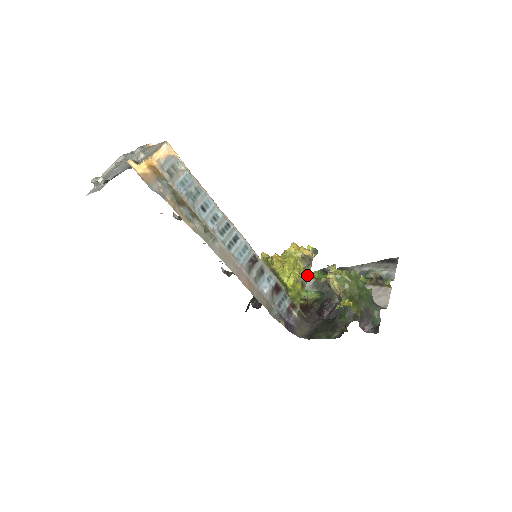
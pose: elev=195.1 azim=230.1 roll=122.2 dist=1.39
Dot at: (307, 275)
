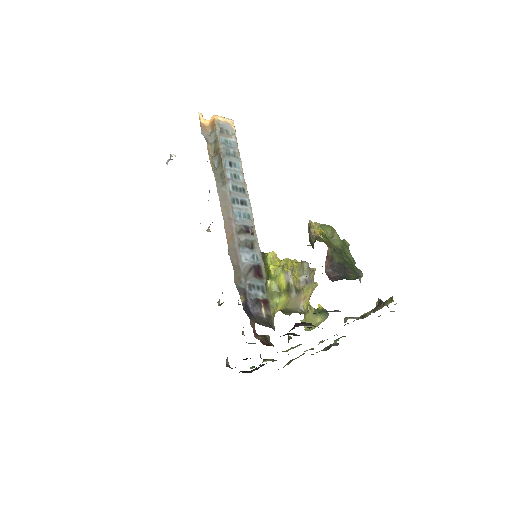
Dot at: (299, 288)
